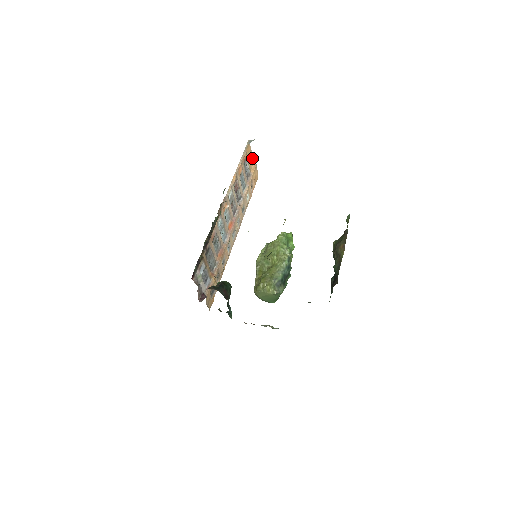
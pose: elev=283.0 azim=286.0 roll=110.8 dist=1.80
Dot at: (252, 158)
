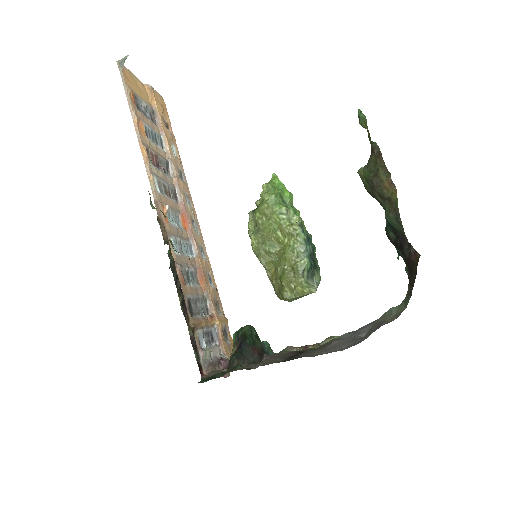
Dot at: (139, 82)
